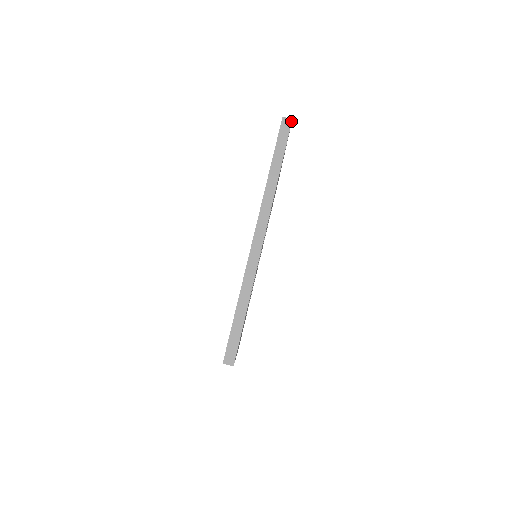
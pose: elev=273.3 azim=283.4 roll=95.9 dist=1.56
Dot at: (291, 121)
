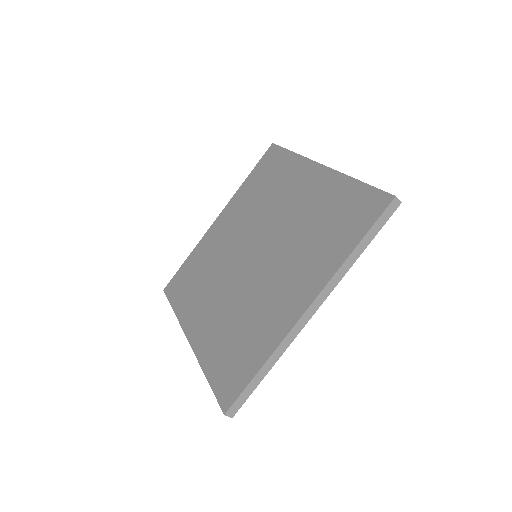
Dot at: occluded
